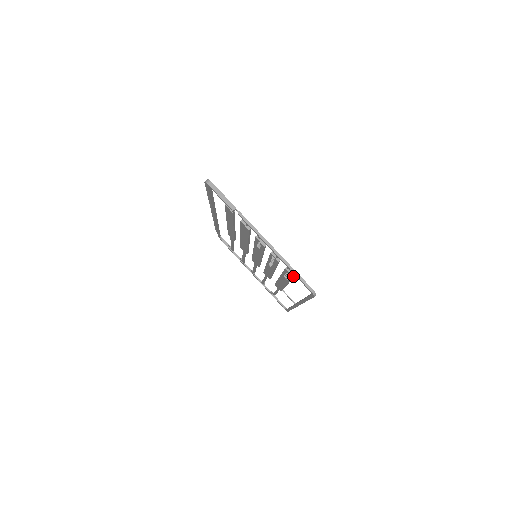
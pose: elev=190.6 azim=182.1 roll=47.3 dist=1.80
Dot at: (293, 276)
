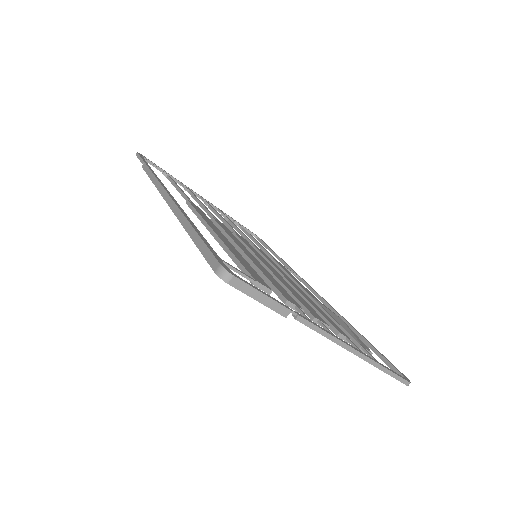
Dot at: occluded
